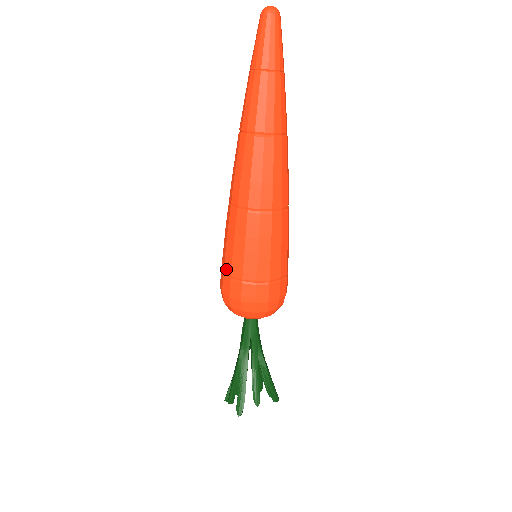
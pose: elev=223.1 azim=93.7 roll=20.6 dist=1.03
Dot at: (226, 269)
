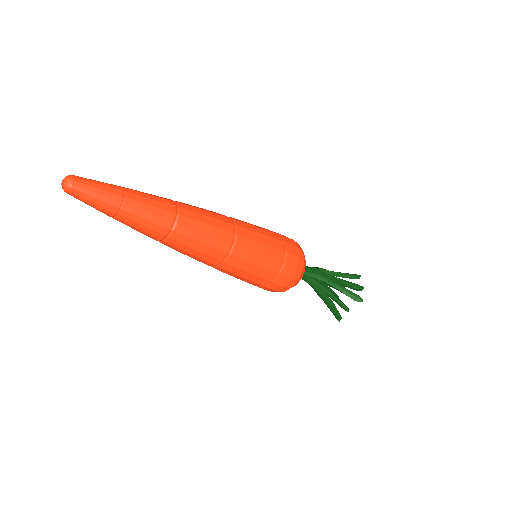
Dot at: occluded
